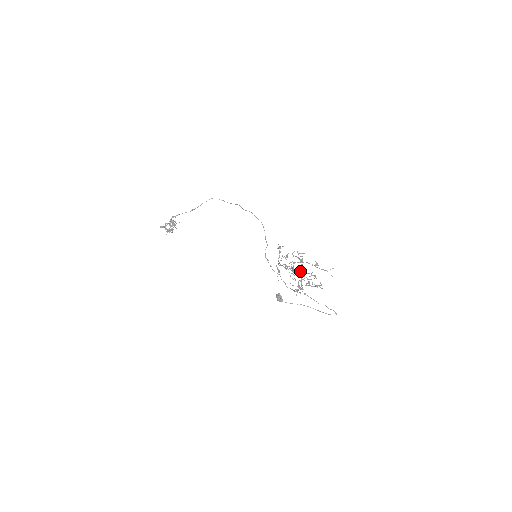
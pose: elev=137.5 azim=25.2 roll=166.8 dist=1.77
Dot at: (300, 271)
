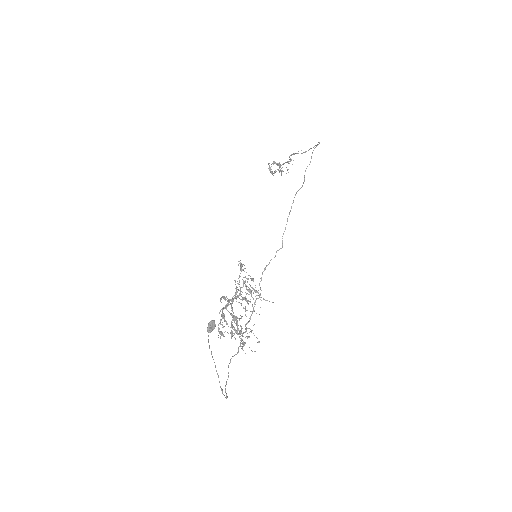
Dot at: (222, 312)
